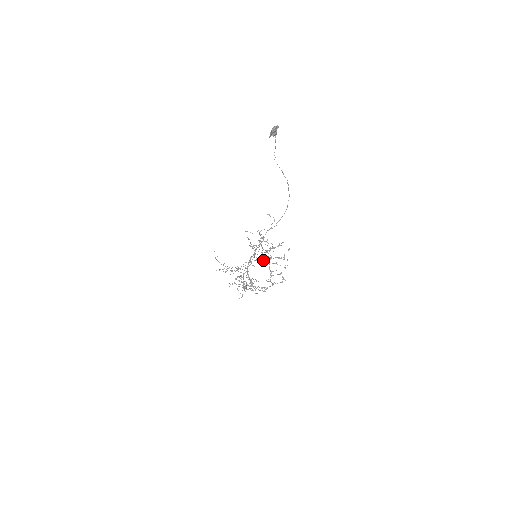
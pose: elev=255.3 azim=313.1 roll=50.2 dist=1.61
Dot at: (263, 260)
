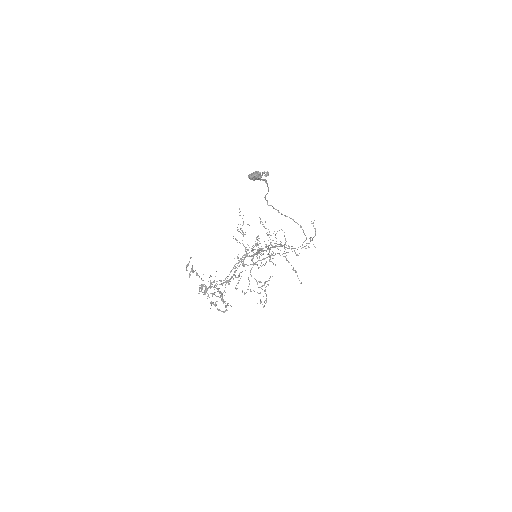
Dot at: occluded
